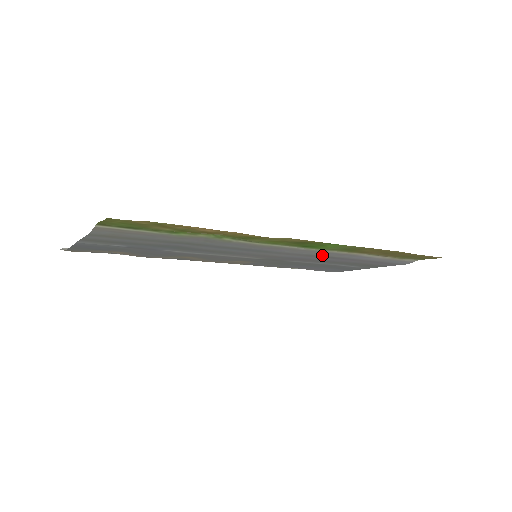
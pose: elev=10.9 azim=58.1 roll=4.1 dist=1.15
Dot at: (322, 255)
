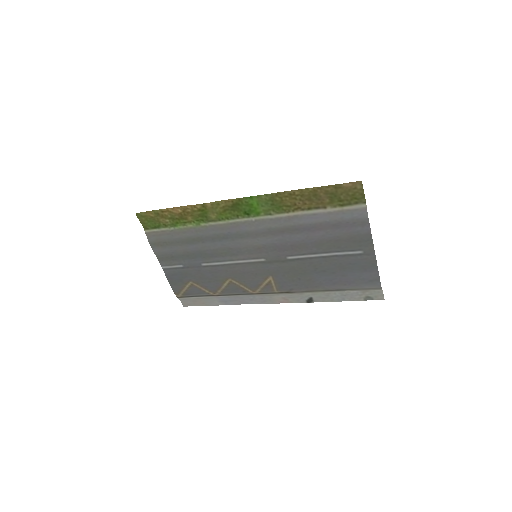
Dot at: (278, 227)
